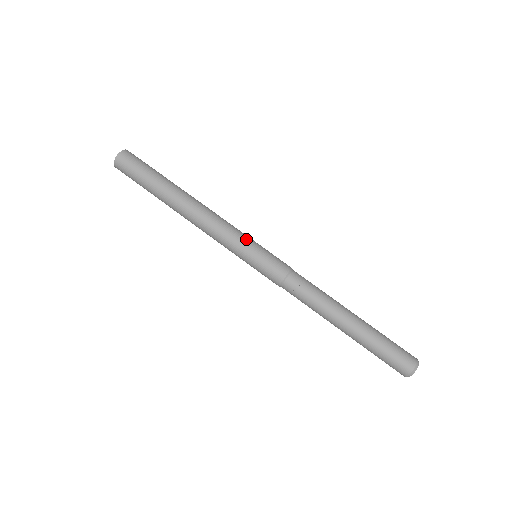
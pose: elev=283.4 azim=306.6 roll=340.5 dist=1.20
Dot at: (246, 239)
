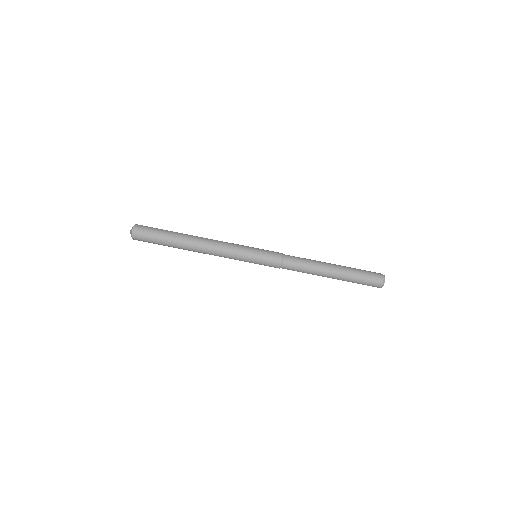
Dot at: (244, 255)
